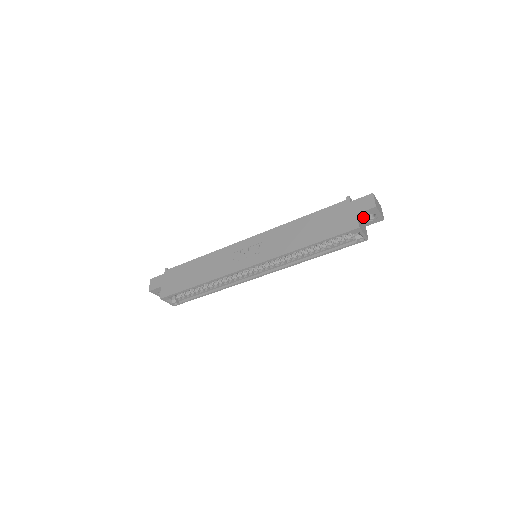
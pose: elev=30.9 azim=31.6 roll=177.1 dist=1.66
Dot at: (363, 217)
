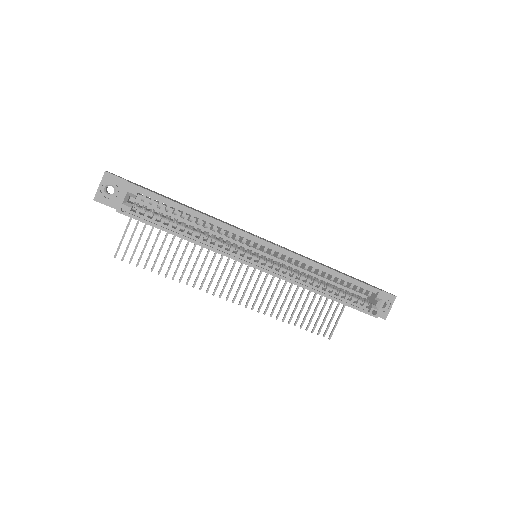
Dot at: occluded
